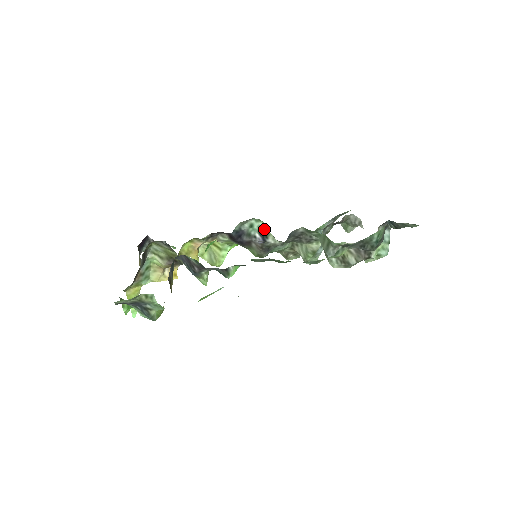
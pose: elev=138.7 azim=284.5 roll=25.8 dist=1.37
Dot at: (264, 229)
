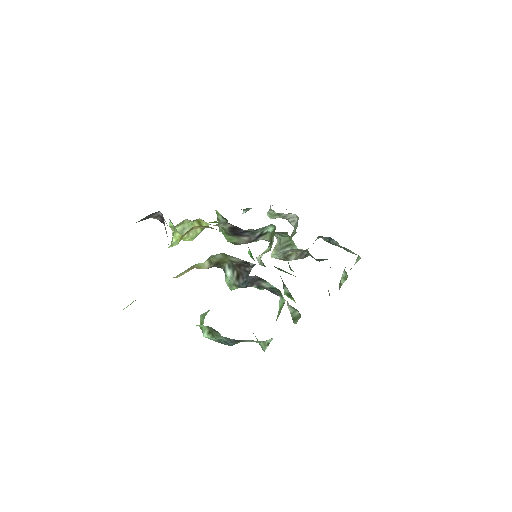
Dot at: (267, 231)
